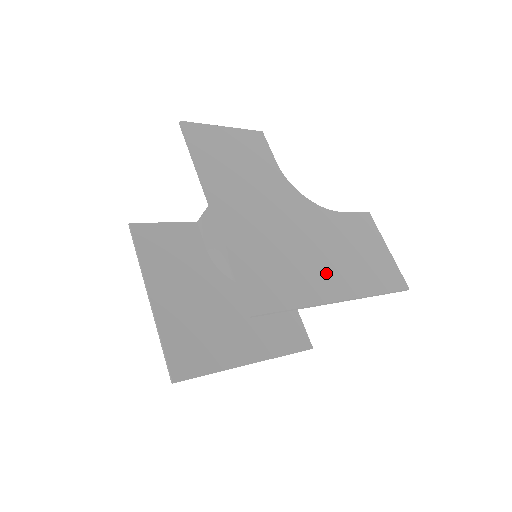
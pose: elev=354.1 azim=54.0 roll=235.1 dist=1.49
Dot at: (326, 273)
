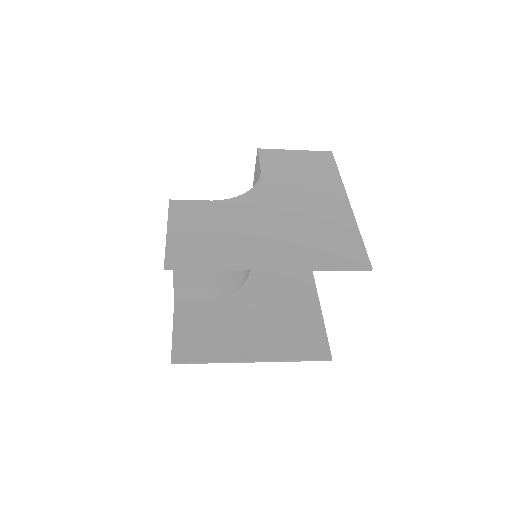
Dot at: (326, 204)
